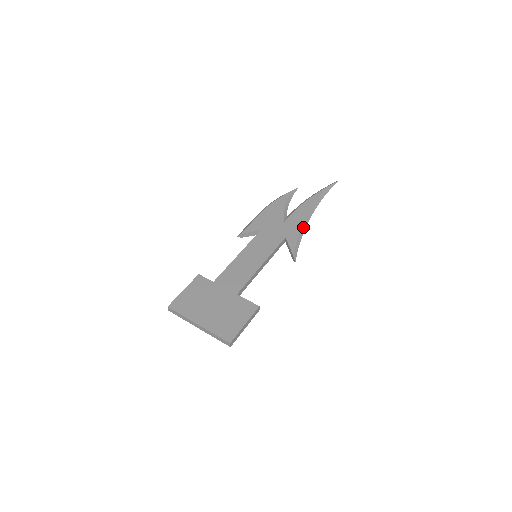
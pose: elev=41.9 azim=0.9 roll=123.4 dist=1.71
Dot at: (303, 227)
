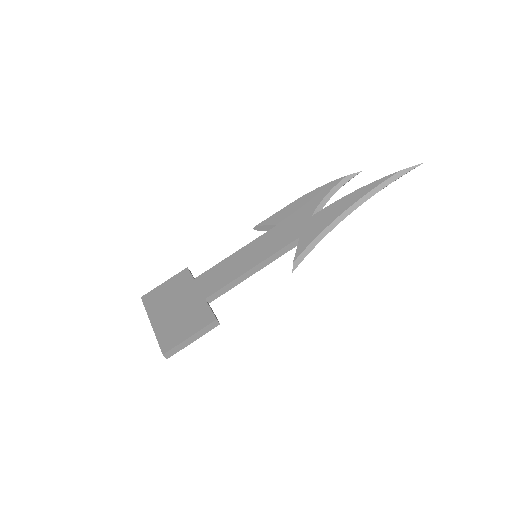
Dot at: (330, 226)
